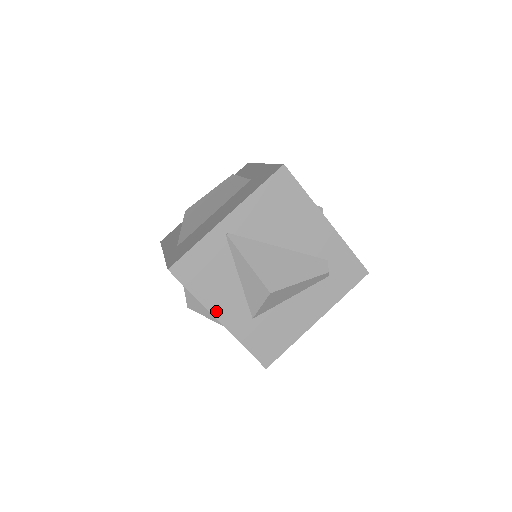
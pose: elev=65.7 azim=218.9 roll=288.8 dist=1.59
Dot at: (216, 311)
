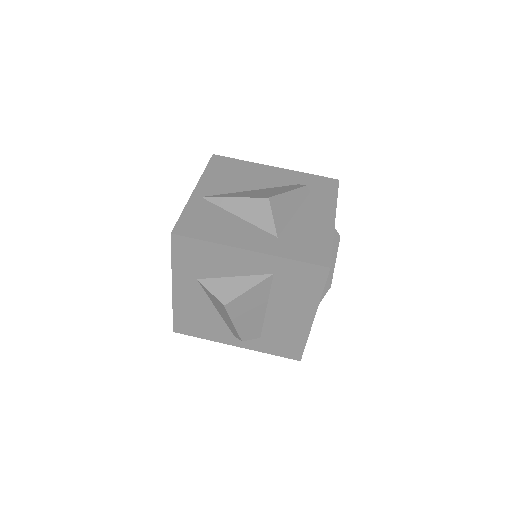
Dot at: (239, 244)
